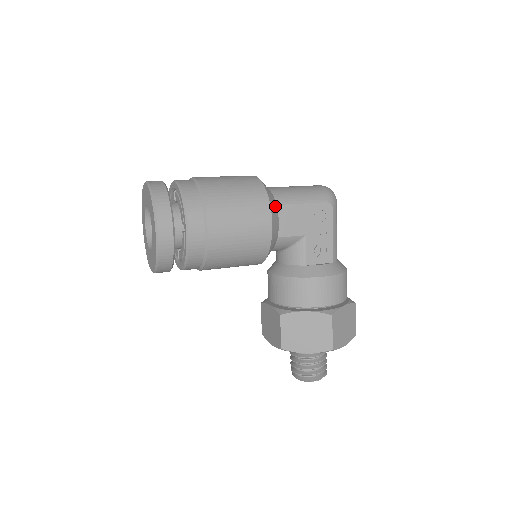
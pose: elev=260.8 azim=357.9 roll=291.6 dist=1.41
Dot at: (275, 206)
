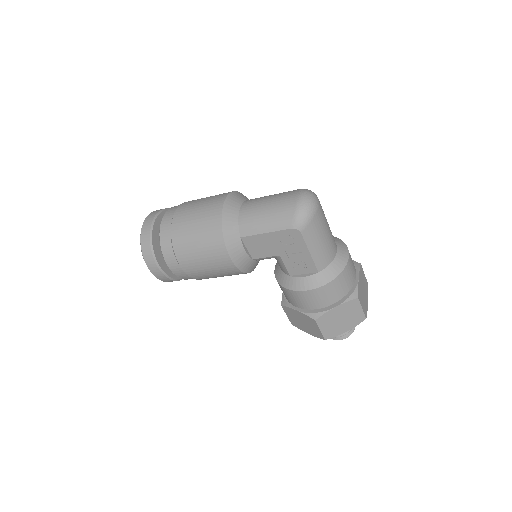
Dot at: (237, 241)
